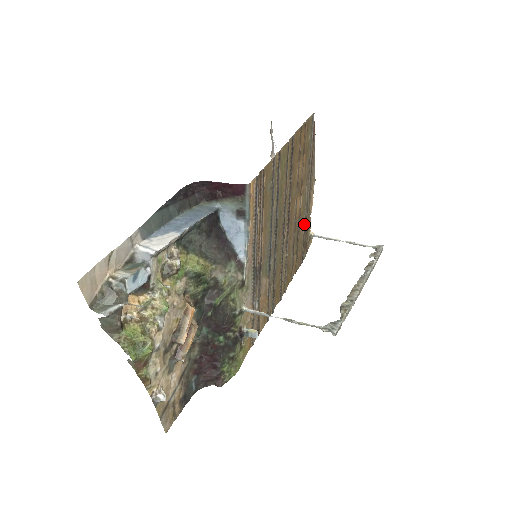
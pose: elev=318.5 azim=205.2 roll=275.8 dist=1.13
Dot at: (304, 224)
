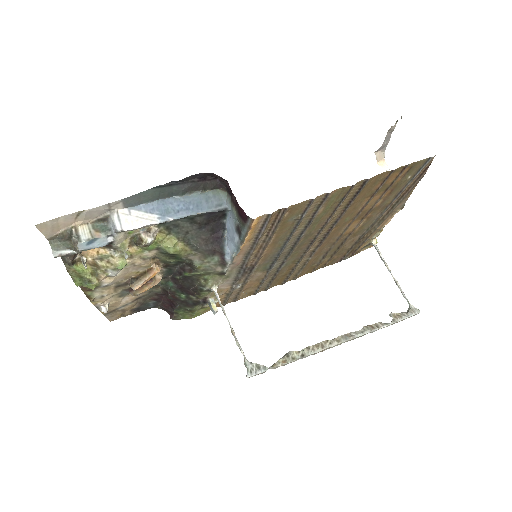
Dot at: (358, 238)
